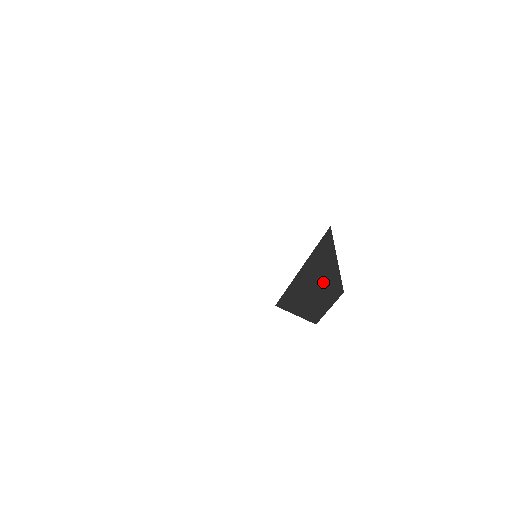
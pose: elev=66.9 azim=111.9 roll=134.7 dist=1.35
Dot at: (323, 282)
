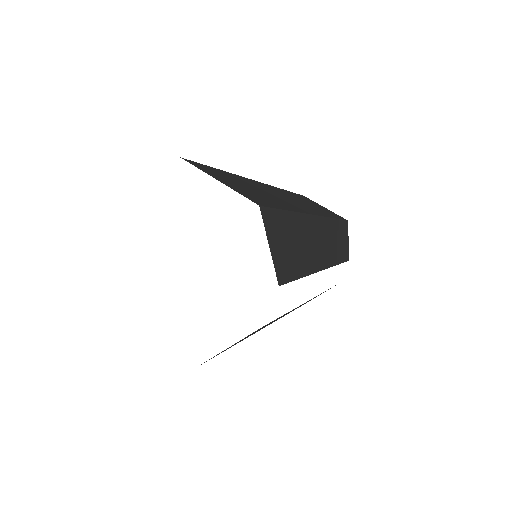
Dot at: (310, 235)
